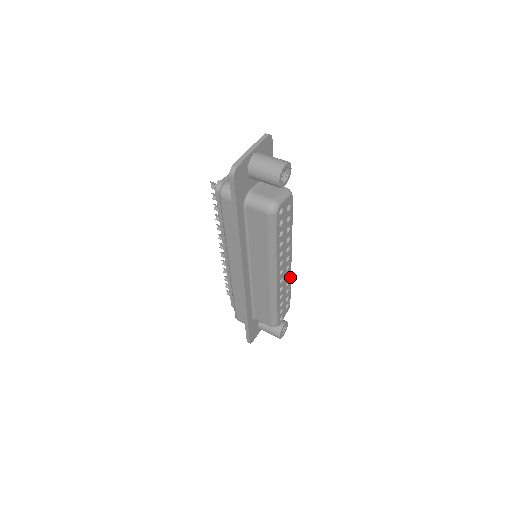
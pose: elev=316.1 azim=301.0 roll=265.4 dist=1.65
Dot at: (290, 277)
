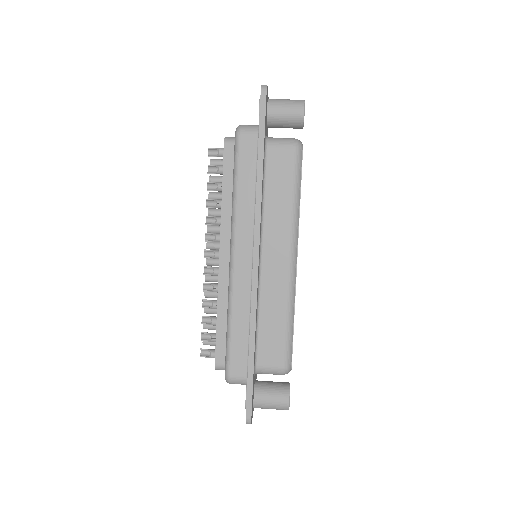
Dot at: occluded
